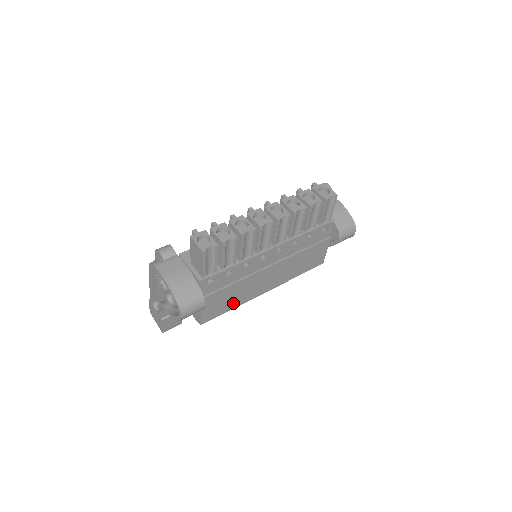
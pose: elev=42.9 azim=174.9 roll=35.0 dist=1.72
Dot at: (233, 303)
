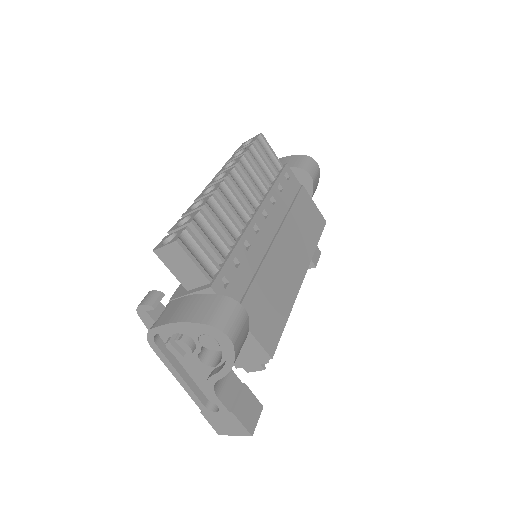
Dot at: (281, 309)
